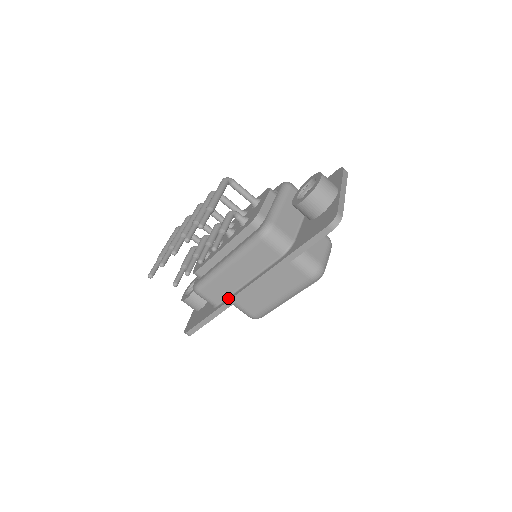
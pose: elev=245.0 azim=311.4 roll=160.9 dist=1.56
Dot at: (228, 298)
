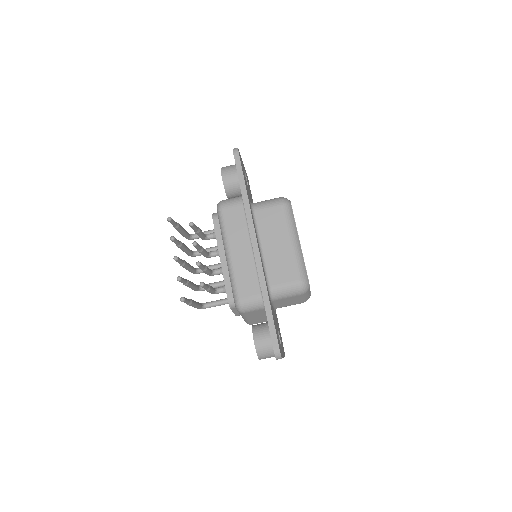
Dot at: (258, 276)
